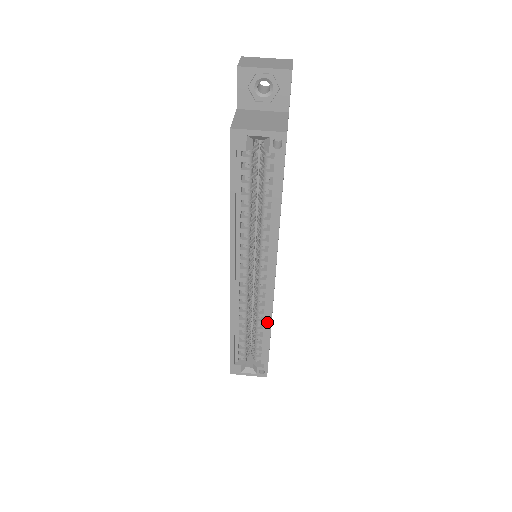
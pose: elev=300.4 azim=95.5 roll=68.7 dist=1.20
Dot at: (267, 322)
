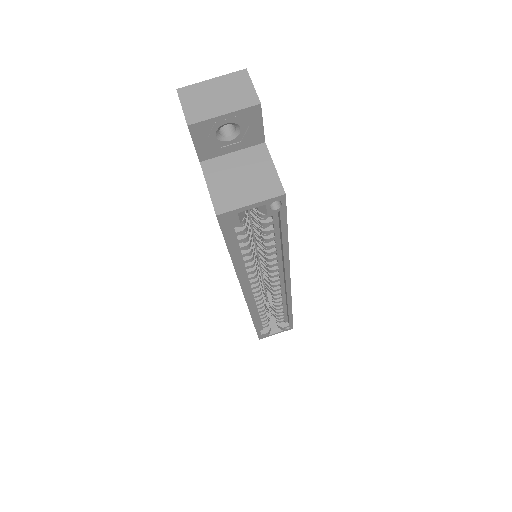
Dot at: (287, 305)
